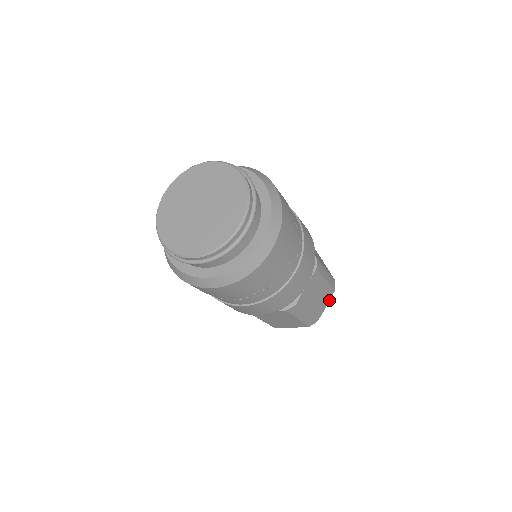
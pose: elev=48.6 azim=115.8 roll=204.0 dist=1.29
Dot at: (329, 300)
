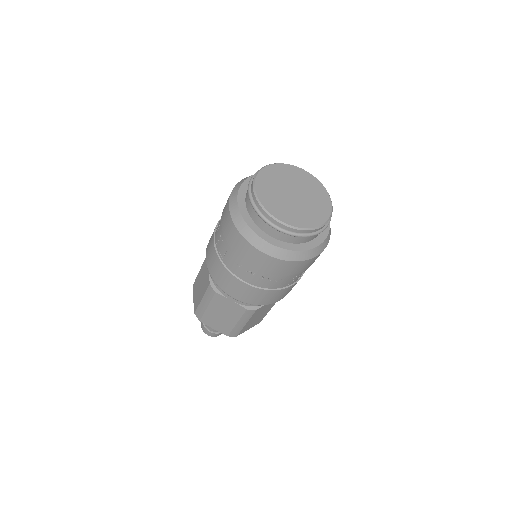
Dot at: occluded
